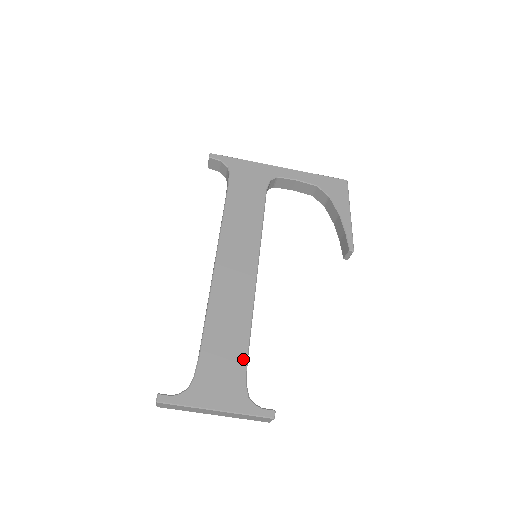
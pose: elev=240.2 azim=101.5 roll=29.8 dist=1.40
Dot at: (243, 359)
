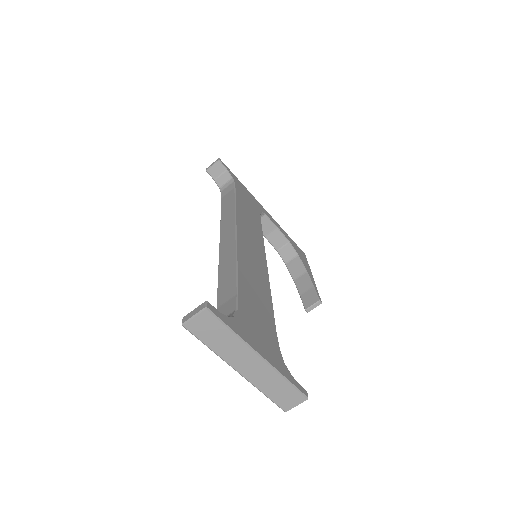
Dot at: (273, 325)
